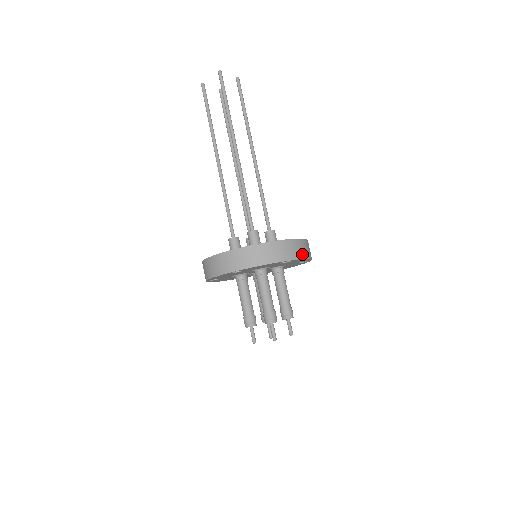
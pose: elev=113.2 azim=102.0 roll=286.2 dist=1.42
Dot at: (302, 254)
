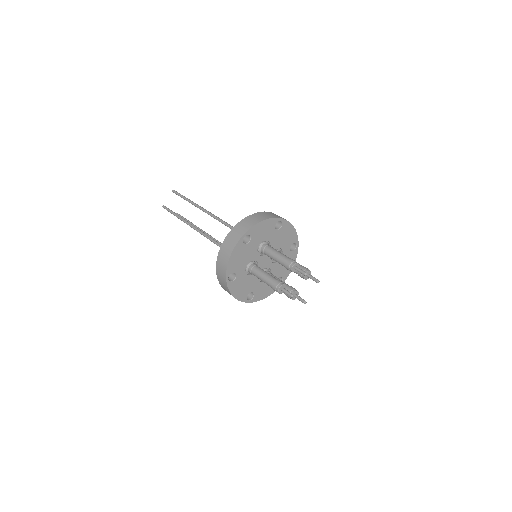
Dot at: occluded
